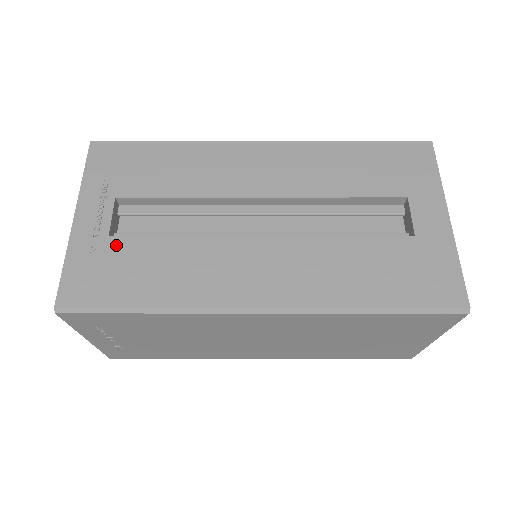
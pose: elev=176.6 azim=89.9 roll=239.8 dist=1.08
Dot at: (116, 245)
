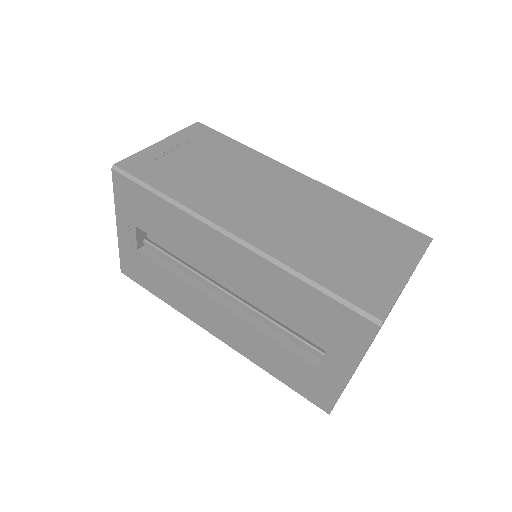
Dot at: (142, 258)
